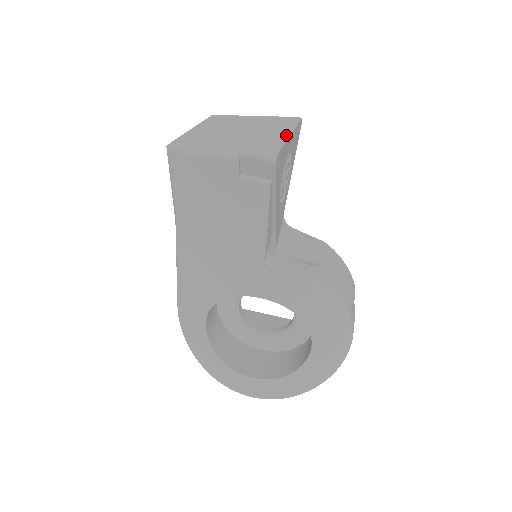
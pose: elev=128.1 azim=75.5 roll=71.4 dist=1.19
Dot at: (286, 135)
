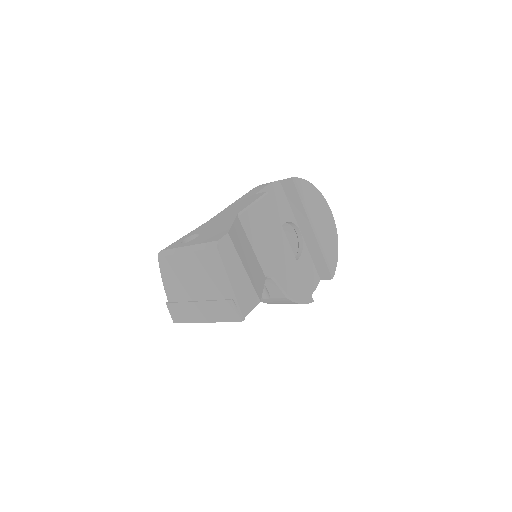
Dot at: (199, 320)
